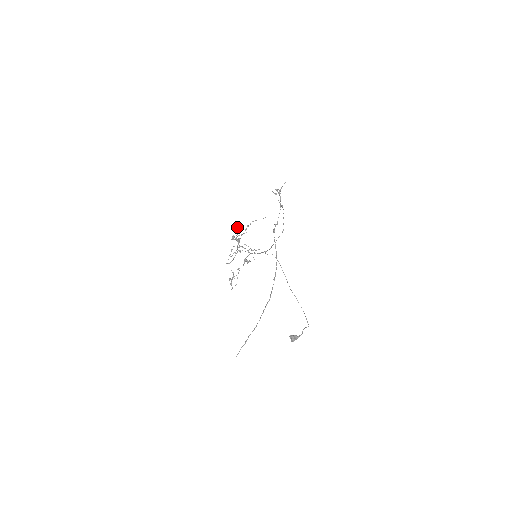
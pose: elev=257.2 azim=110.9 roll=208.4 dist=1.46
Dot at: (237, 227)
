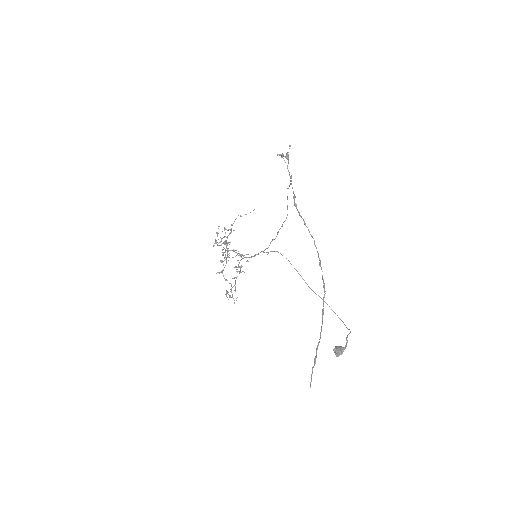
Dot at: occluded
